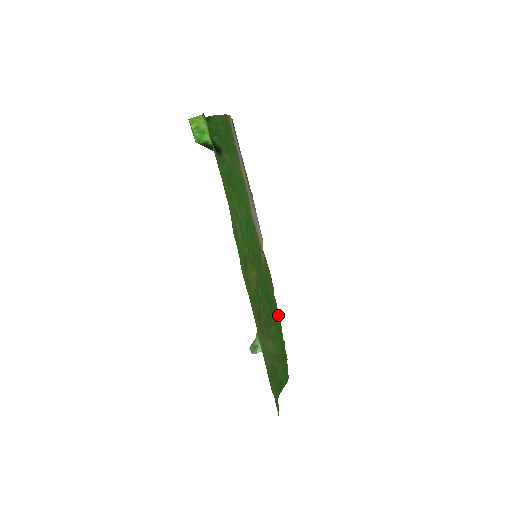
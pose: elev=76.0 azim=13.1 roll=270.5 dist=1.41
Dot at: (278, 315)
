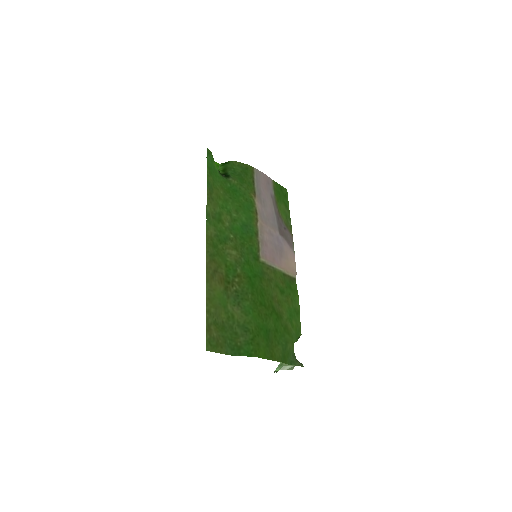
Dot at: (286, 325)
